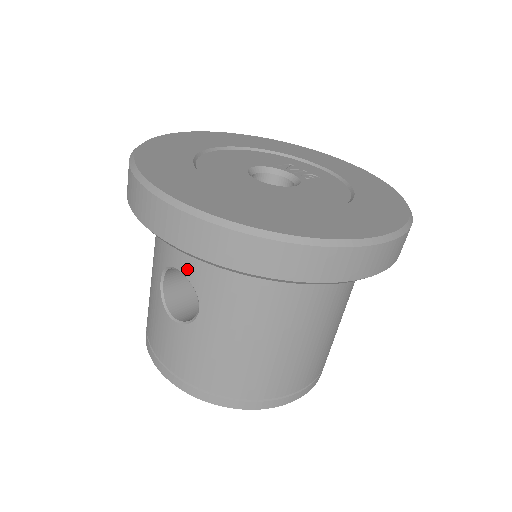
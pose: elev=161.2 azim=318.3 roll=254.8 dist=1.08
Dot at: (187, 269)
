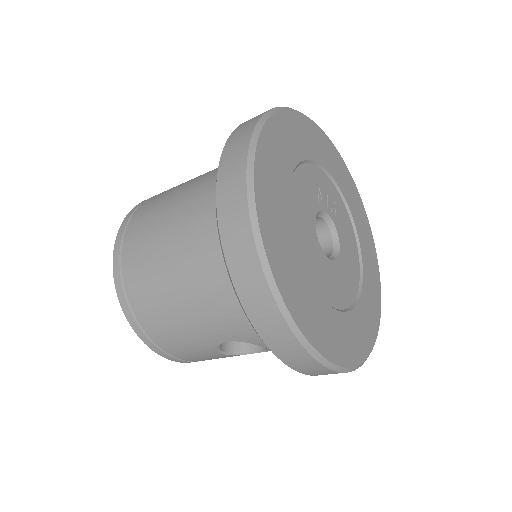
Dot at: occluded
